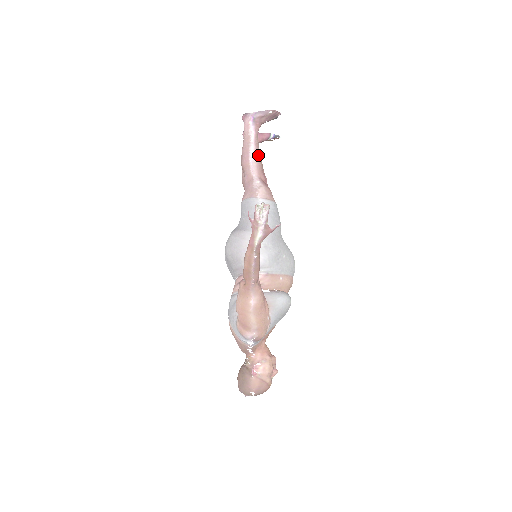
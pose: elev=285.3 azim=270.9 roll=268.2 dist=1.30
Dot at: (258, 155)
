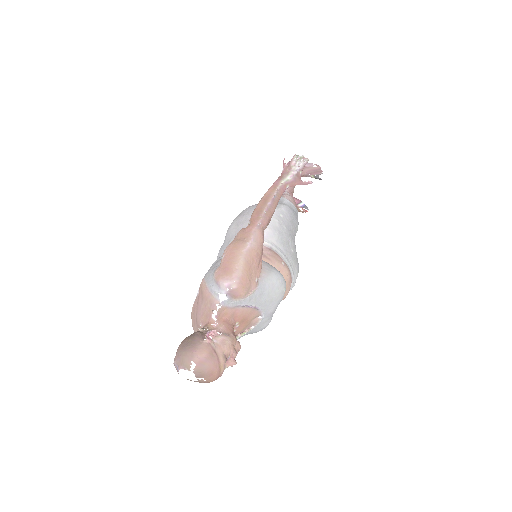
Dot at: occluded
